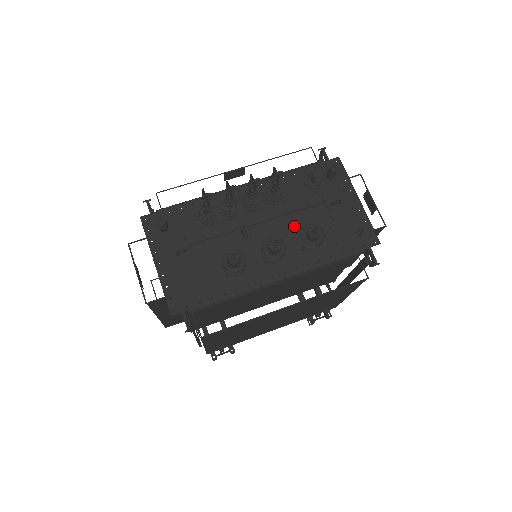
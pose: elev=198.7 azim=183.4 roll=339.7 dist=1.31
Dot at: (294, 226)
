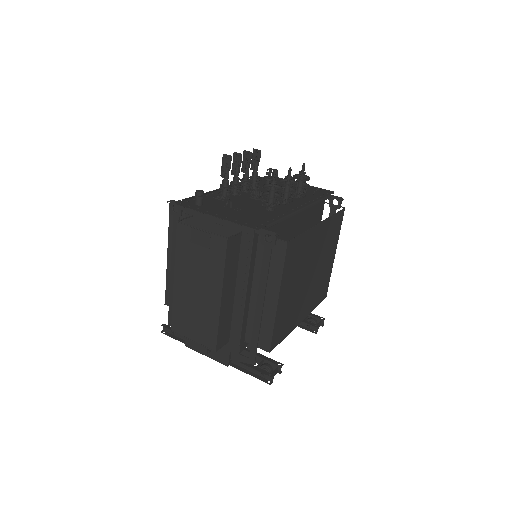
Dot at: occluded
